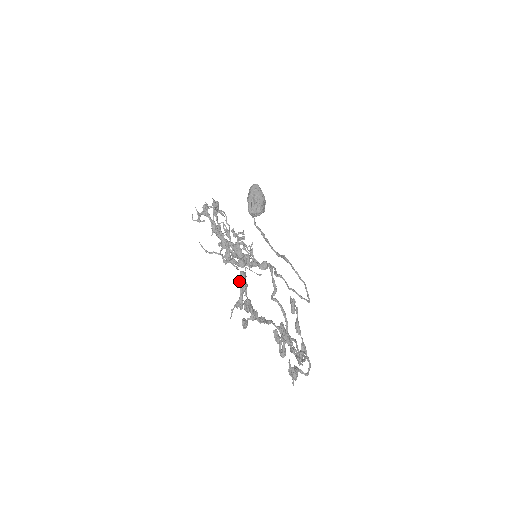
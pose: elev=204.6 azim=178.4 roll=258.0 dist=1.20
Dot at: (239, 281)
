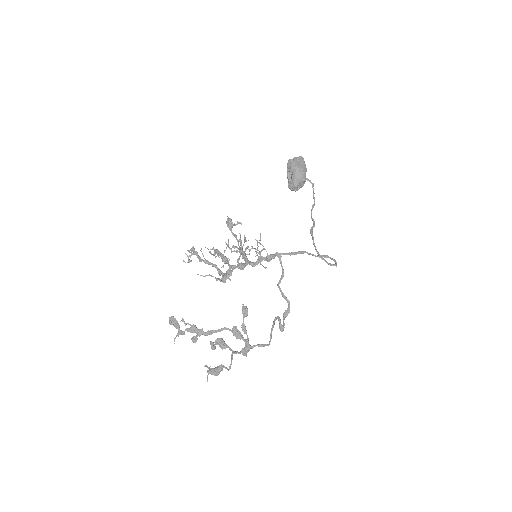
Dot at: (171, 323)
